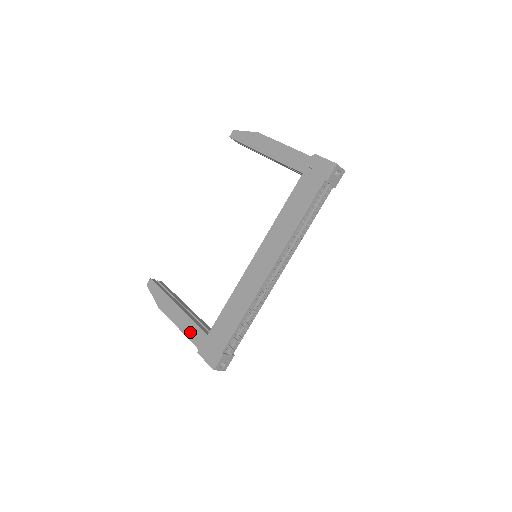
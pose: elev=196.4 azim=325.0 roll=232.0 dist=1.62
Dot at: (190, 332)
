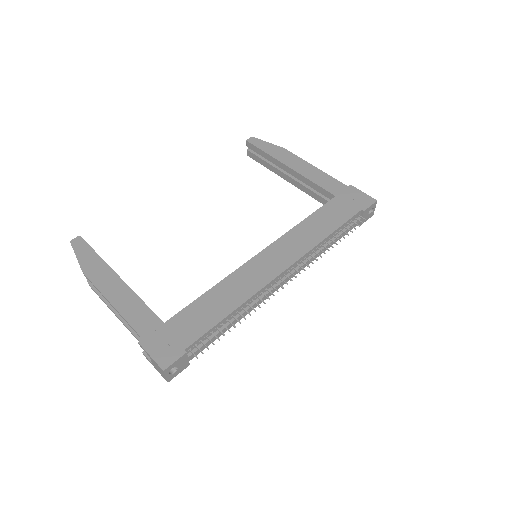
Dot at: (133, 313)
